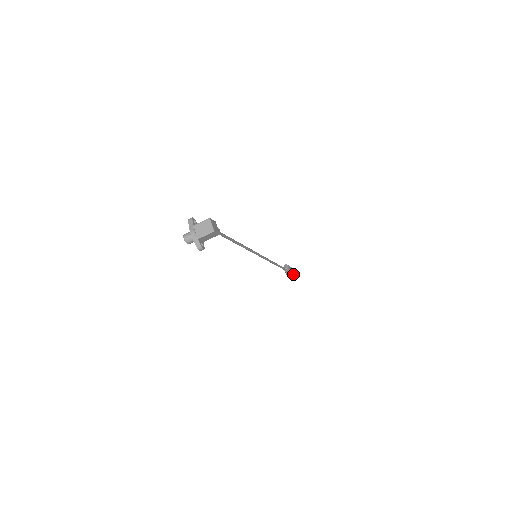
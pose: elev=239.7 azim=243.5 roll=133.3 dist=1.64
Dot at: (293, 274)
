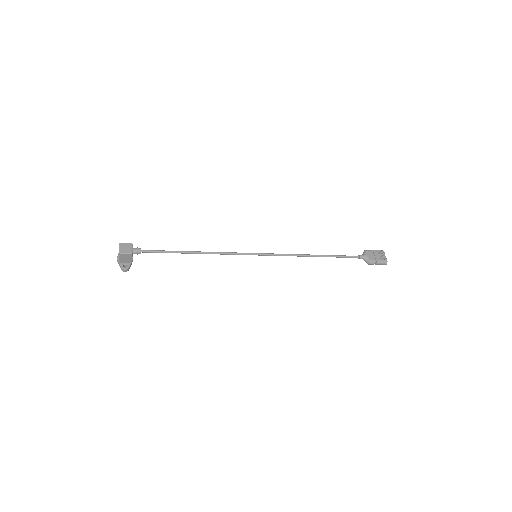
Dot at: (381, 259)
